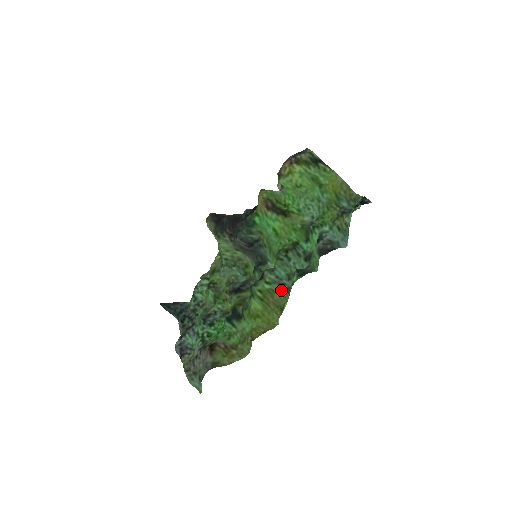
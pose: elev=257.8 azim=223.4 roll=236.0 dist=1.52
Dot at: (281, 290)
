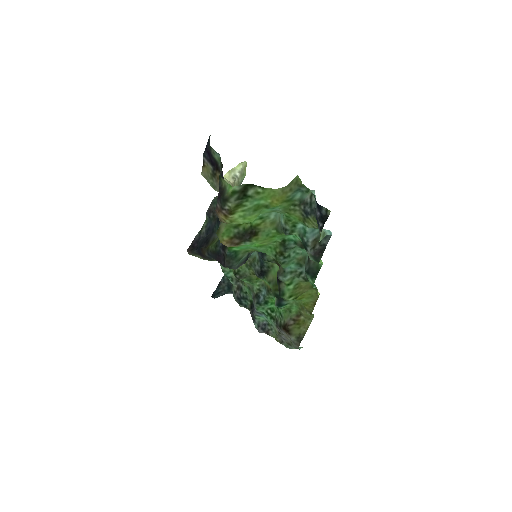
Dot at: (303, 280)
